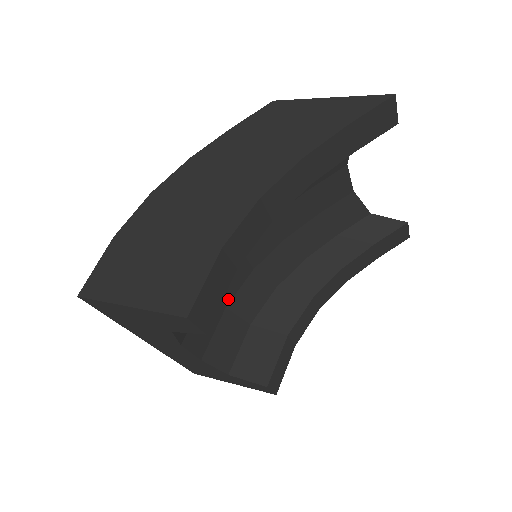
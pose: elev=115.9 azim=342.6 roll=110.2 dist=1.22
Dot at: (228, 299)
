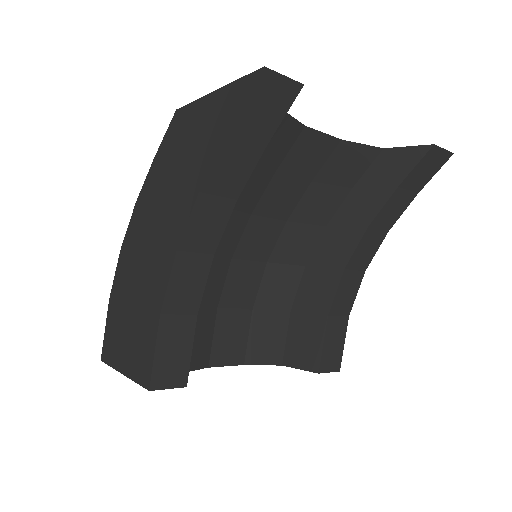
Dot at: (251, 301)
